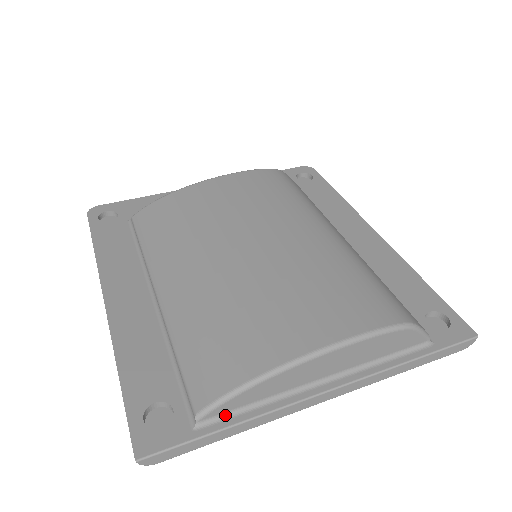
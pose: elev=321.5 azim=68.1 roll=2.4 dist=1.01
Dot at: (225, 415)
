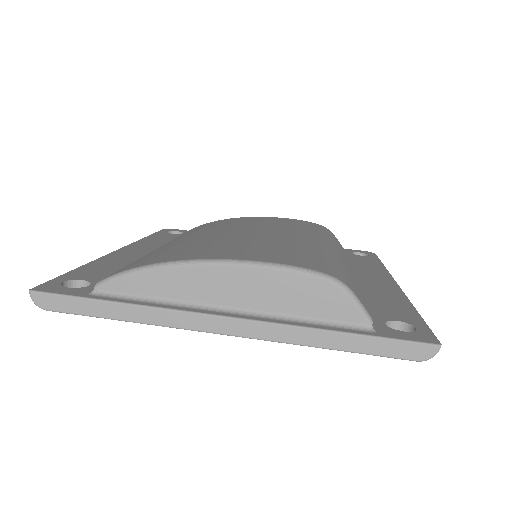
Dot at: (121, 296)
